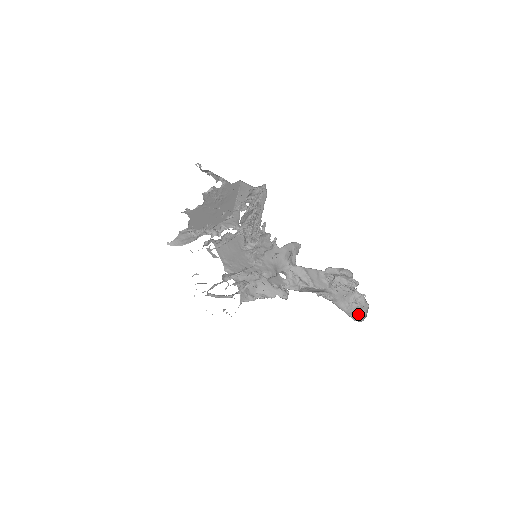
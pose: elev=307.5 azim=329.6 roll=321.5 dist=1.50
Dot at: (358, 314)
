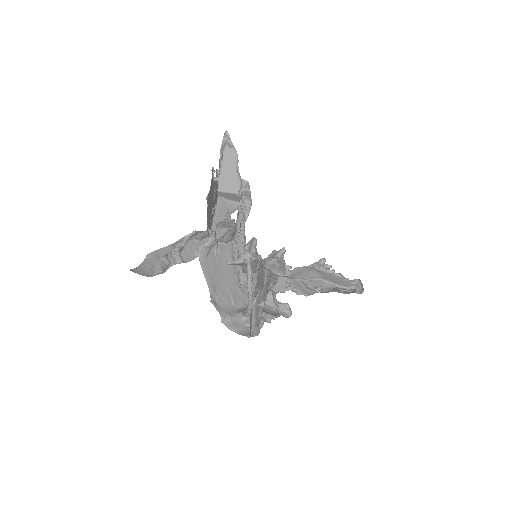
Dot at: (355, 292)
